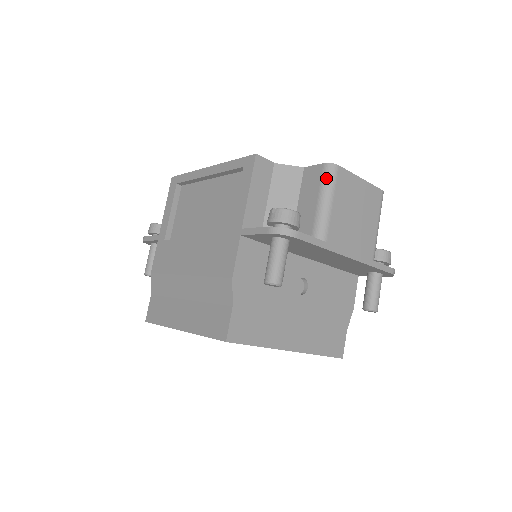
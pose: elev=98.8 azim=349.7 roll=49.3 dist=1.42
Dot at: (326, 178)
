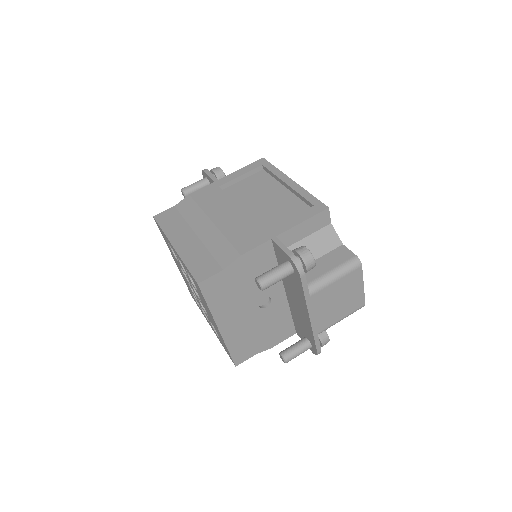
Dot at: (348, 264)
